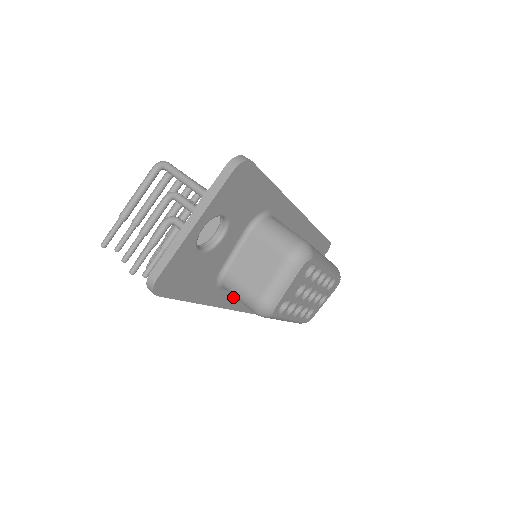
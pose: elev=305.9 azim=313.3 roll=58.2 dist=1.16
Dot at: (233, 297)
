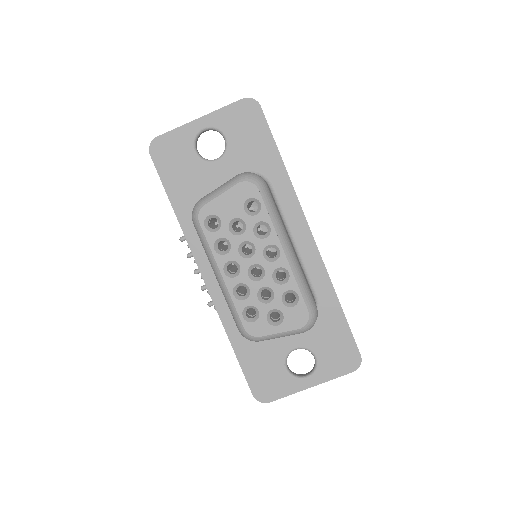
Dot at: occluded
